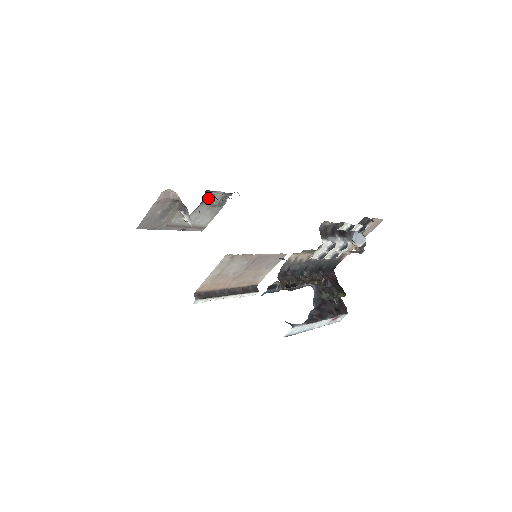
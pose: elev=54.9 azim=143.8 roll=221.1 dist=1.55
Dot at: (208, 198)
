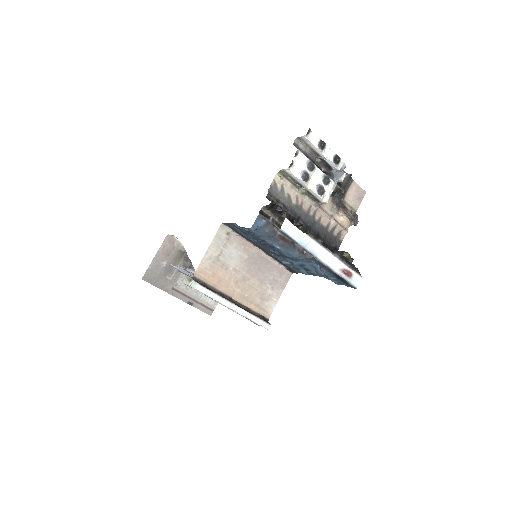
Dot at: occluded
